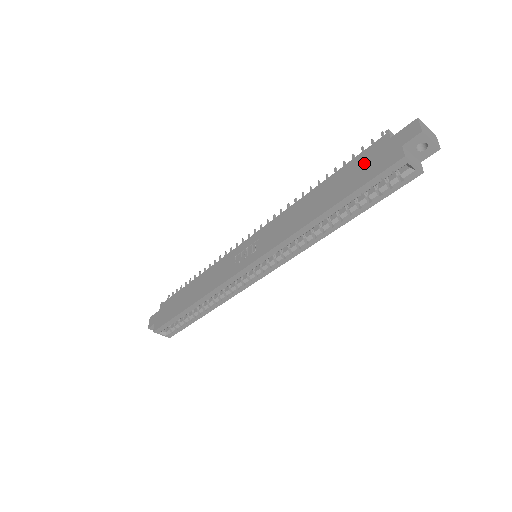
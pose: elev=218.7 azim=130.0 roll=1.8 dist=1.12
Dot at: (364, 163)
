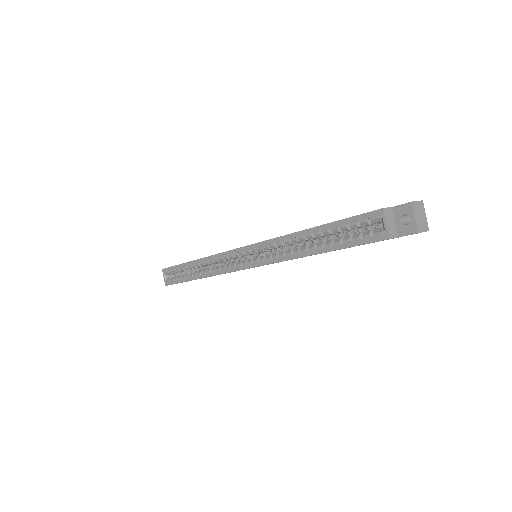
Dot at: occluded
